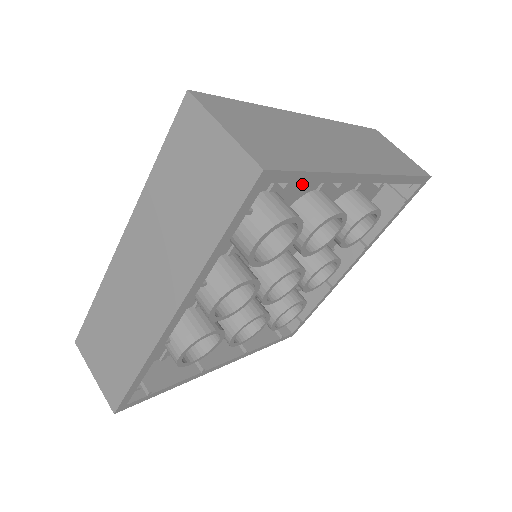
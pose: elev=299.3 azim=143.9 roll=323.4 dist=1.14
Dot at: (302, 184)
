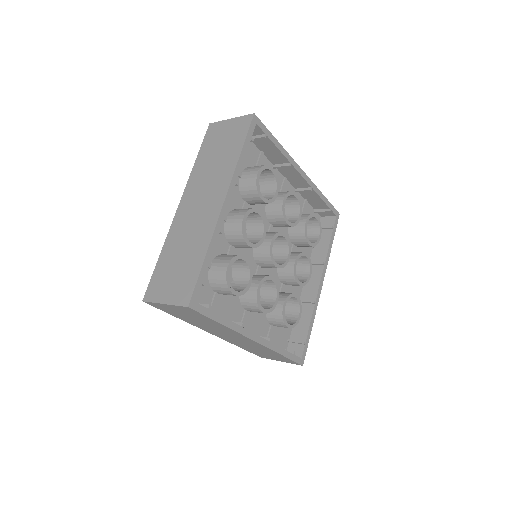
Dot at: occluded
